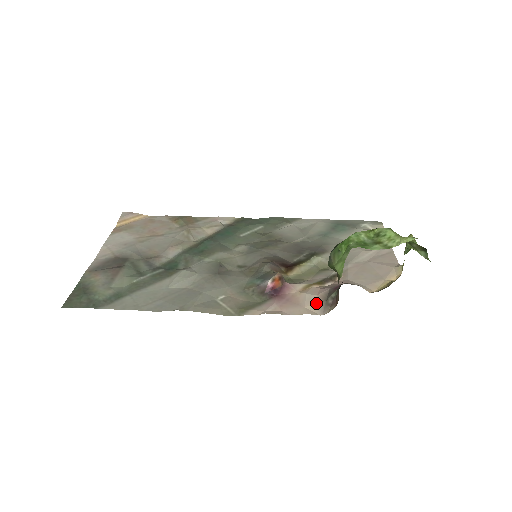
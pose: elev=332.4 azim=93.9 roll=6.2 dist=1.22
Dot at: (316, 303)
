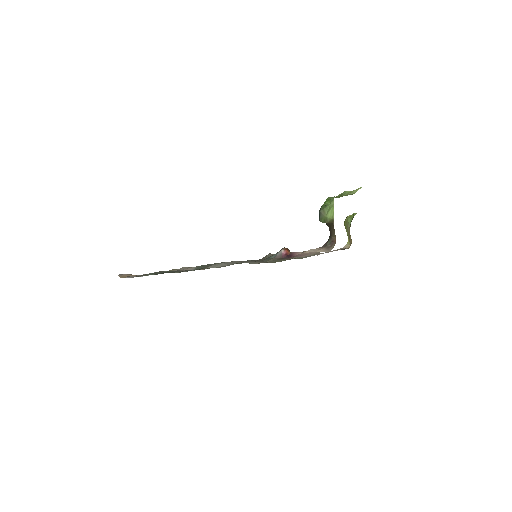
Dot at: (321, 249)
